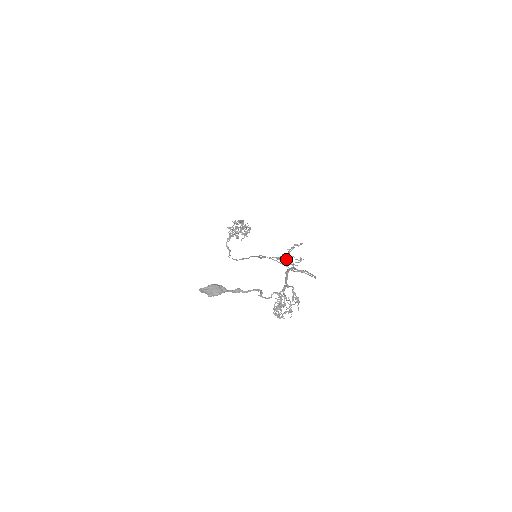
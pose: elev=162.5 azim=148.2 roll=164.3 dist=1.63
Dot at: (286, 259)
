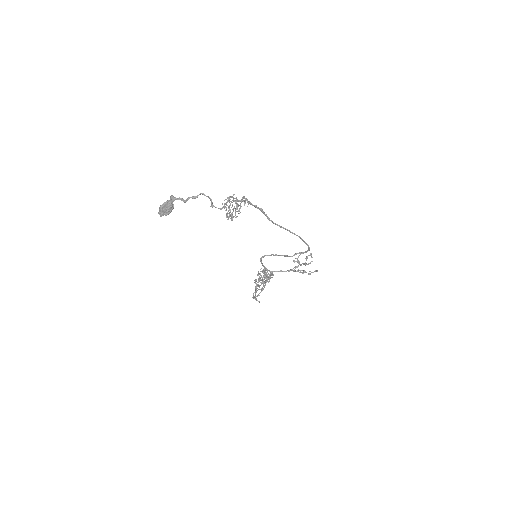
Dot at: occluded
